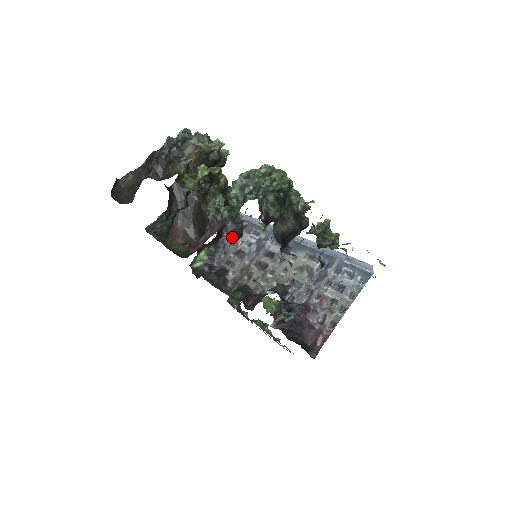
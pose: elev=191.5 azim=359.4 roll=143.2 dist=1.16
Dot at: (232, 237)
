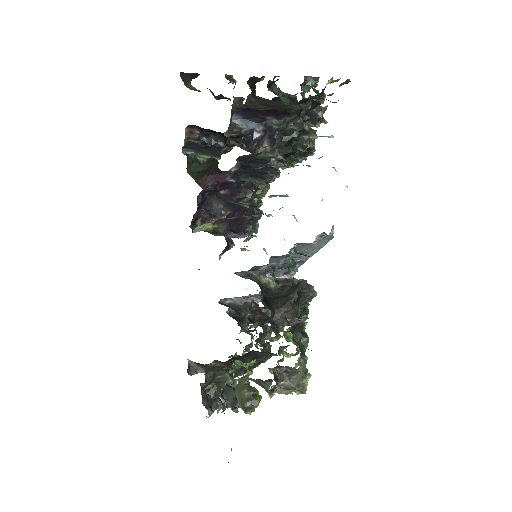
Dot at: (243, 188)
